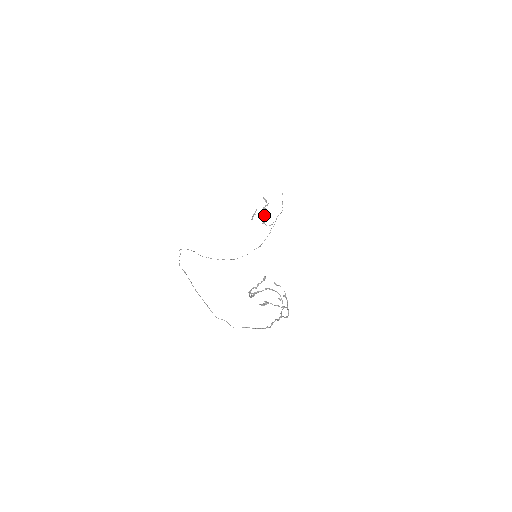
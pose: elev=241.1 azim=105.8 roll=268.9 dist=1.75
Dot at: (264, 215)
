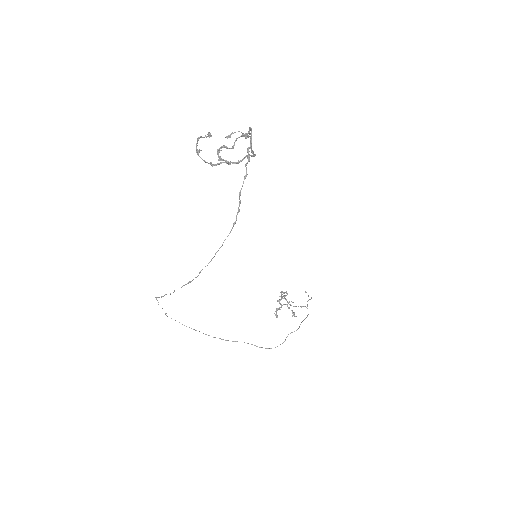
Dot at: occluded
